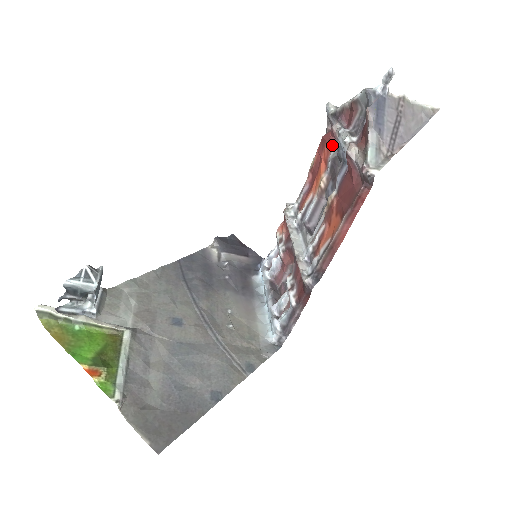
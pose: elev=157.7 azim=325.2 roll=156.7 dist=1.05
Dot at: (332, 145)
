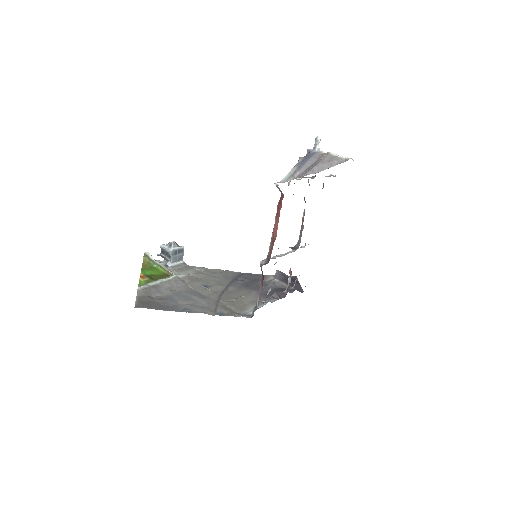
Dot at: occluded
